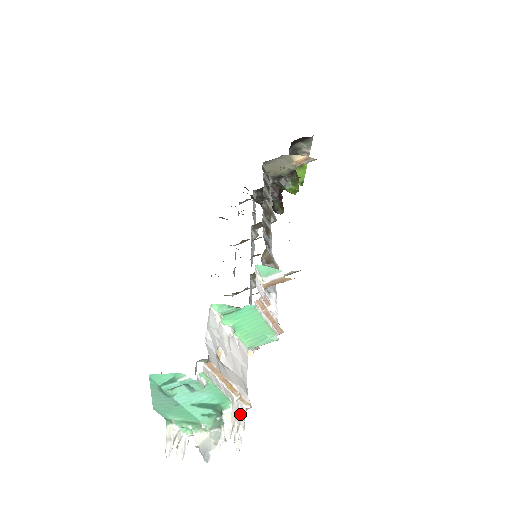
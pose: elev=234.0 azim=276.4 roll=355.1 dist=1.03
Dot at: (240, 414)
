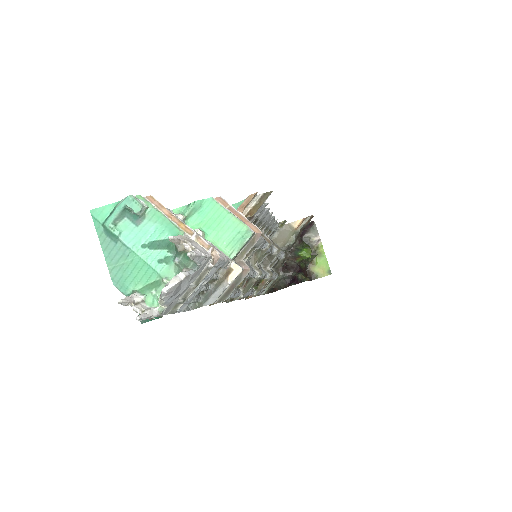
Dot at: (199, 248)
